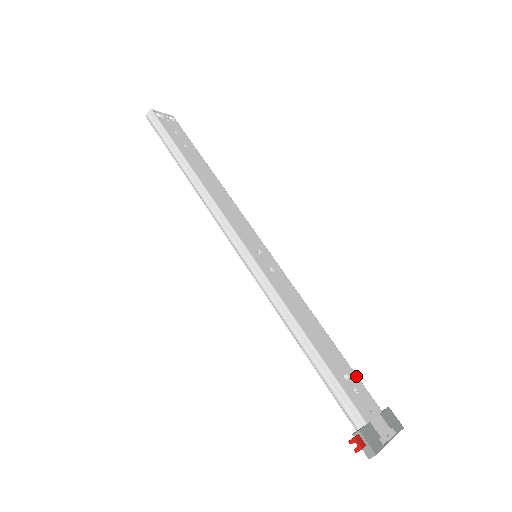
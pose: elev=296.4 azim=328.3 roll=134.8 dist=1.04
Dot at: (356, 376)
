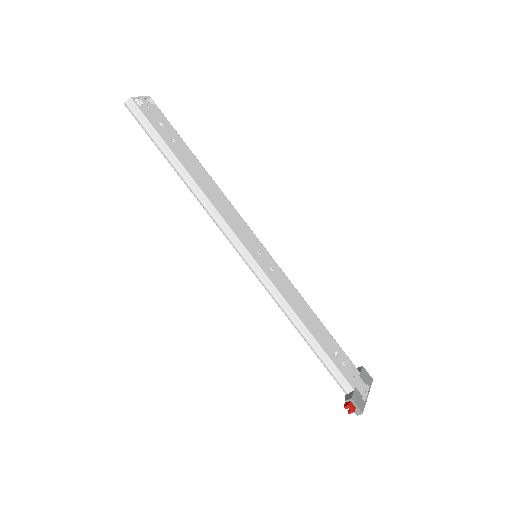
Dot at: (341, 349)
